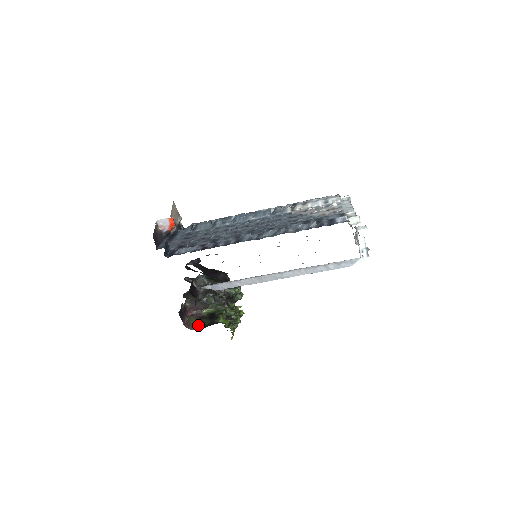
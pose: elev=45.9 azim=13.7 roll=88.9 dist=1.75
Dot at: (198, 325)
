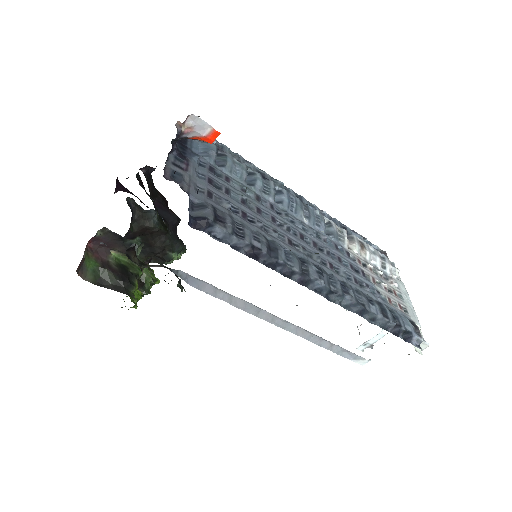
Dot at: (94, 274)
